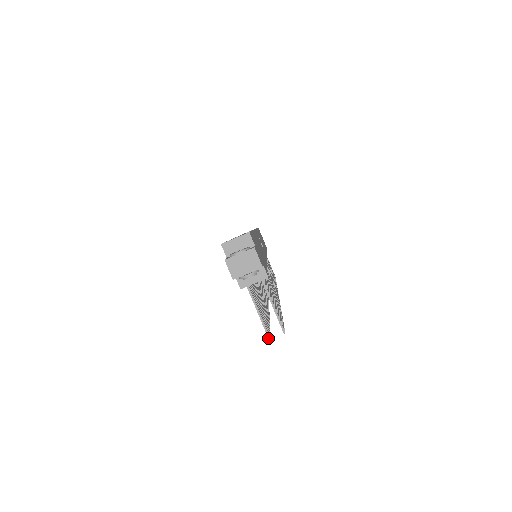
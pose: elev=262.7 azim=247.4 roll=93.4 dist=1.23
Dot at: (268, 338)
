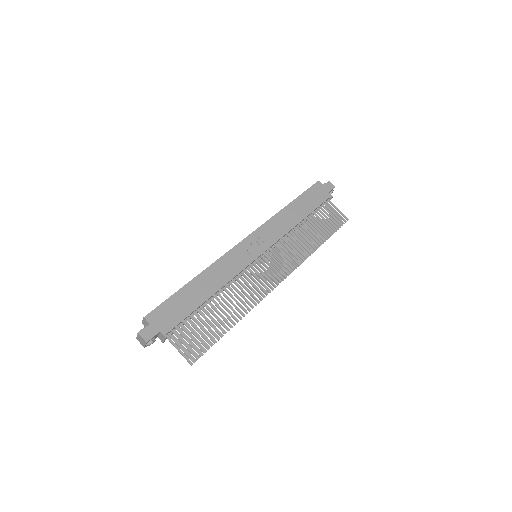
Dot at: occluded
